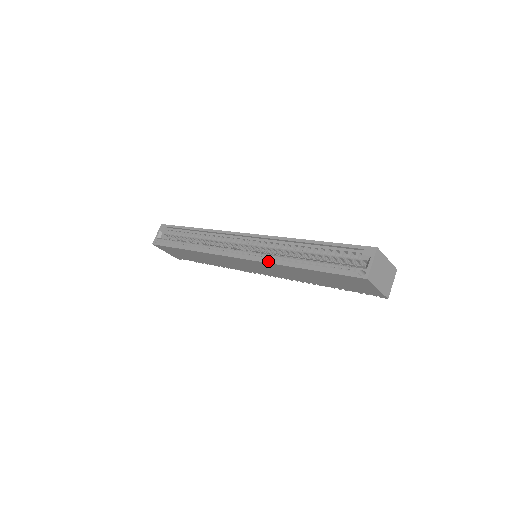
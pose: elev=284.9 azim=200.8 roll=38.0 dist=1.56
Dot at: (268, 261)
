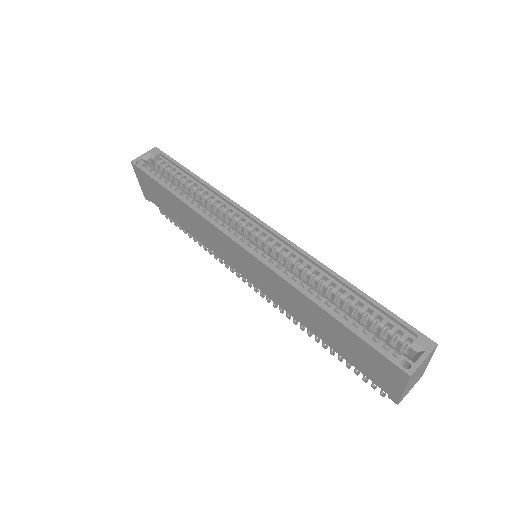
Dot at: (282, 274)
